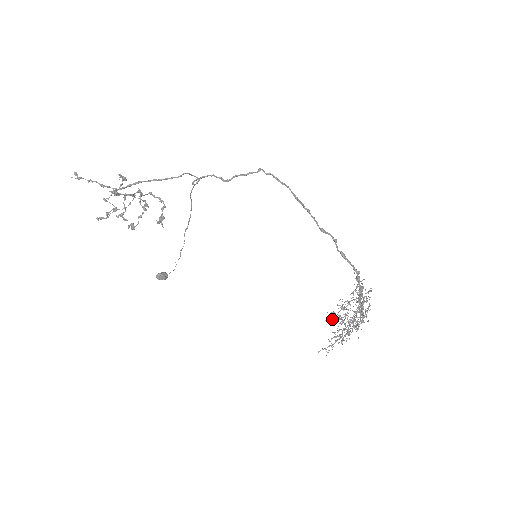
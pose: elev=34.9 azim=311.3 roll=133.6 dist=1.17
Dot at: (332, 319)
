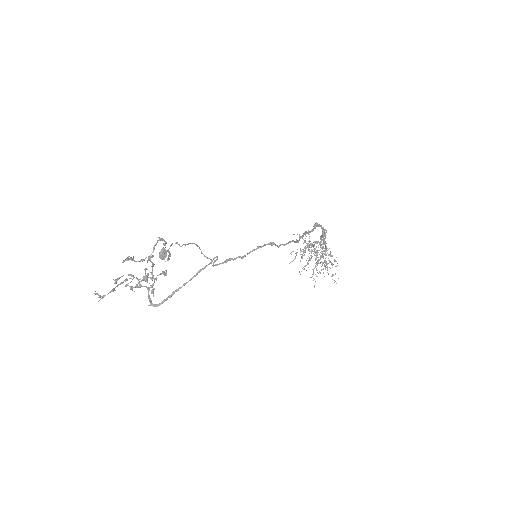
Dot at: occluded
